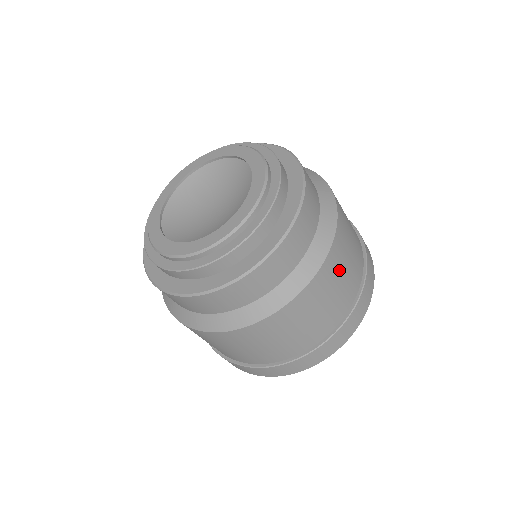
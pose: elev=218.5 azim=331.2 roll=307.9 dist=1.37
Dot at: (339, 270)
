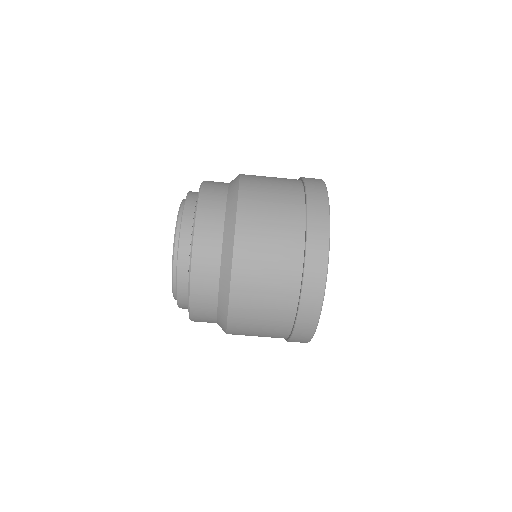
Dot at: (262, 206)
